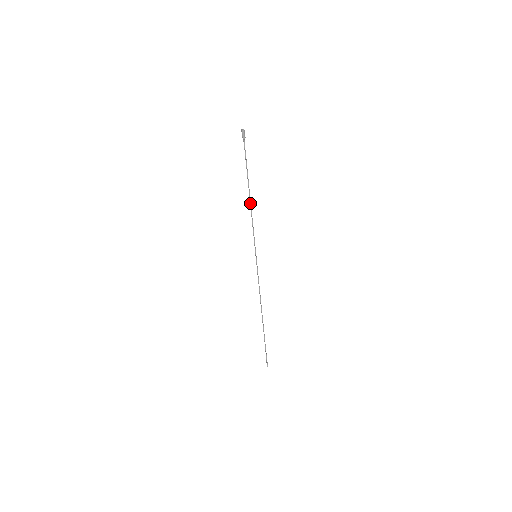
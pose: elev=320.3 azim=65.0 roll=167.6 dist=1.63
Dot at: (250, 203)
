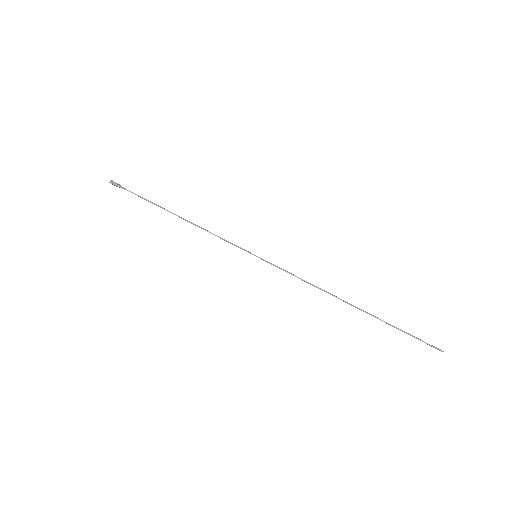
Dot at: occluded
